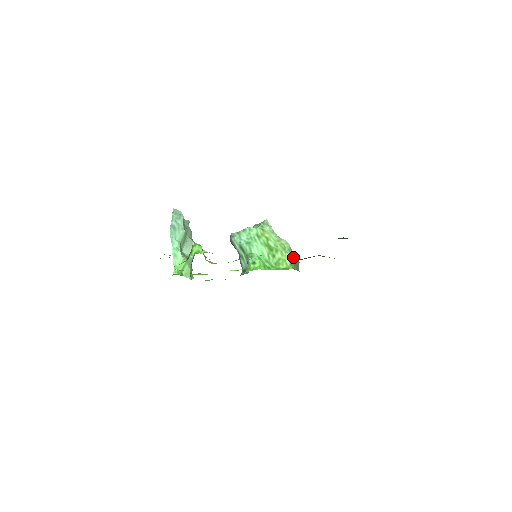
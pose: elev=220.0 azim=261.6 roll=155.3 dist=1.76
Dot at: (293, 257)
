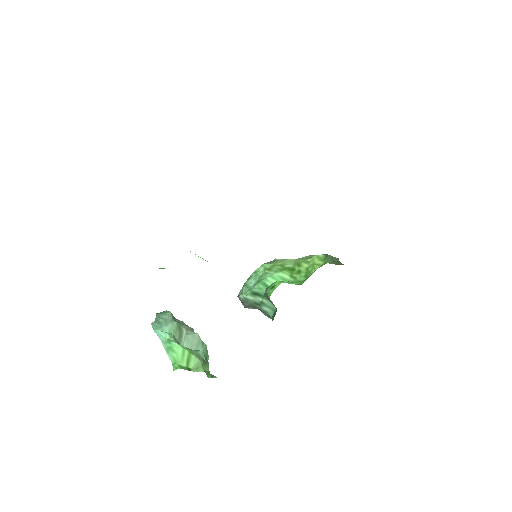
Dot at: (323, 255)
